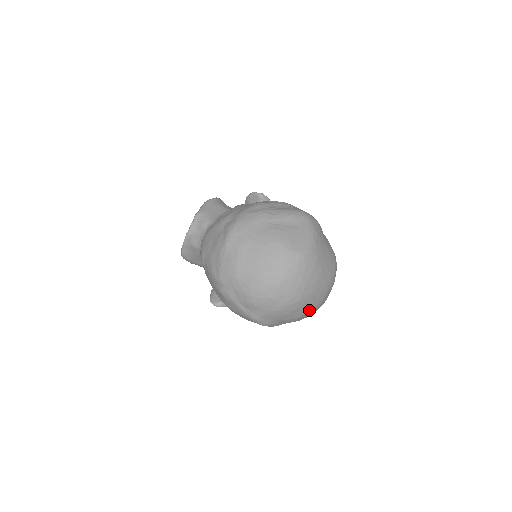
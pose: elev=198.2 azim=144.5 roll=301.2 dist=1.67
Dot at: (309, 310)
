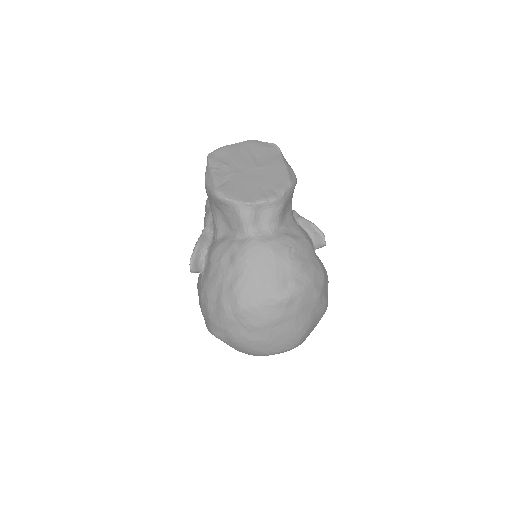
Dot at: occluded
